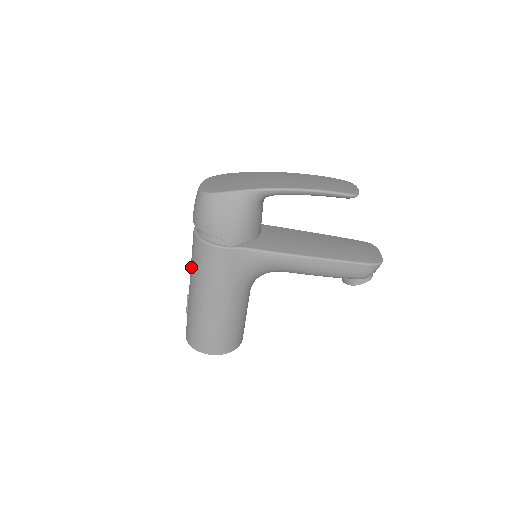
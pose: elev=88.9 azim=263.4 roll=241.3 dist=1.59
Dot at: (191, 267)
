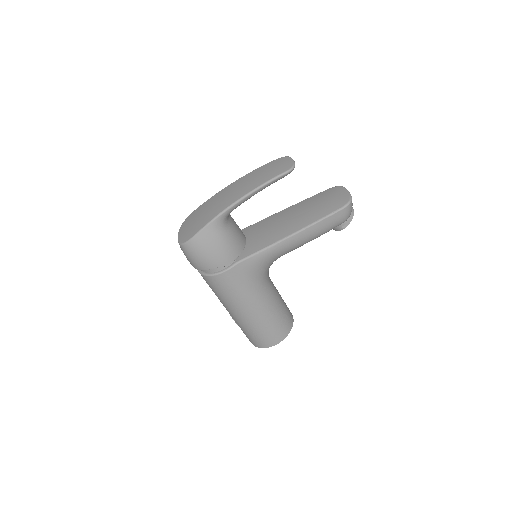
Dot at: occluded
